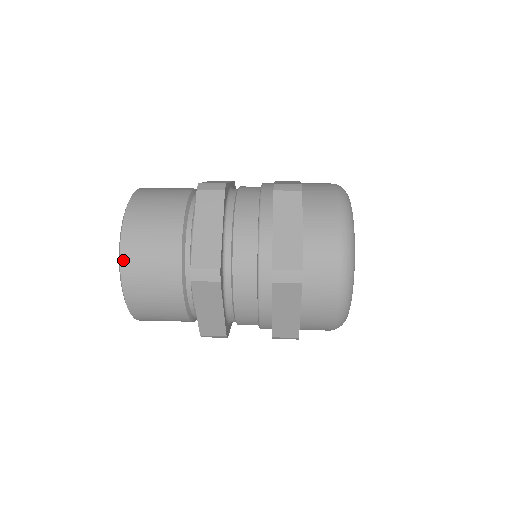
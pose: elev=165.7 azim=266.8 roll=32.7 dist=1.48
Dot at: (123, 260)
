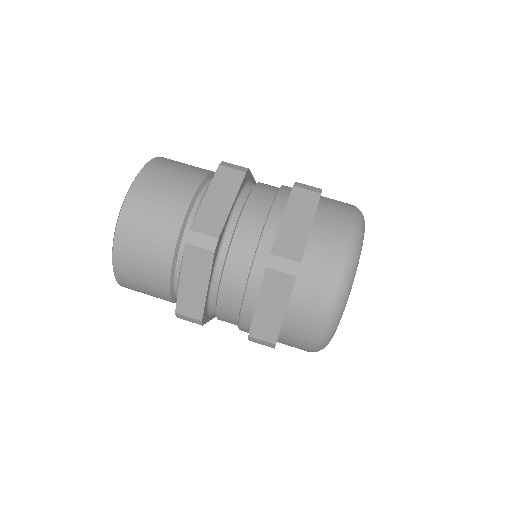
Dot at: occluded
